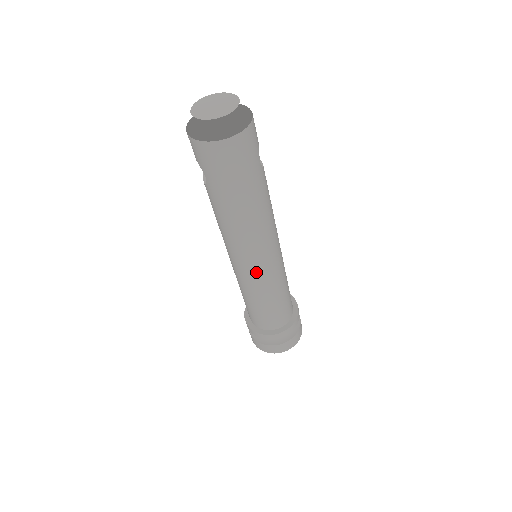
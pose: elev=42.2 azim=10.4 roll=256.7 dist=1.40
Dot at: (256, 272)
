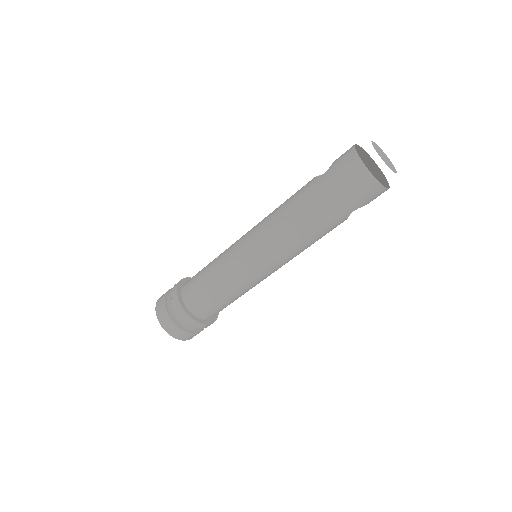
Dot at: (248, 257)
